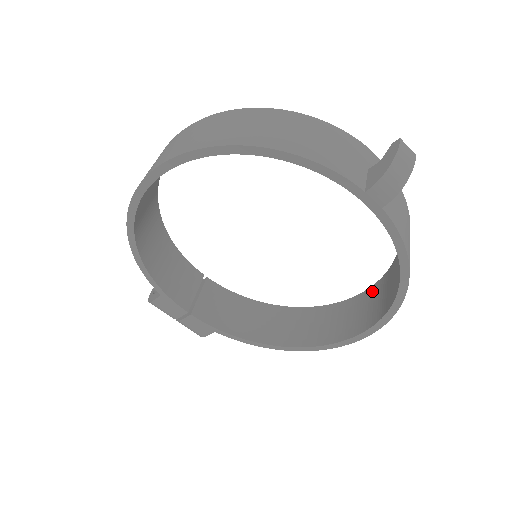
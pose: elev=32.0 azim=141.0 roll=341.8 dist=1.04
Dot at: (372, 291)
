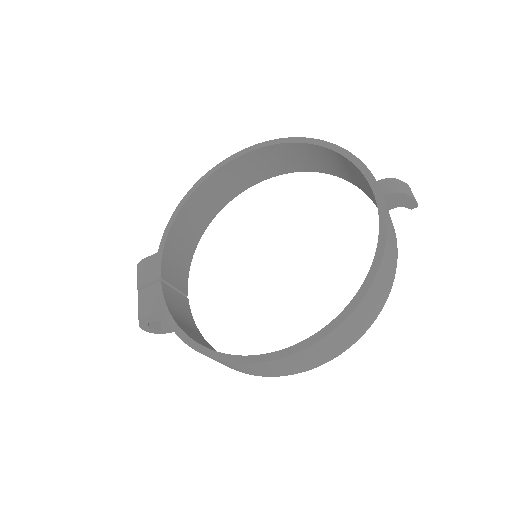
Dot at: occluded
